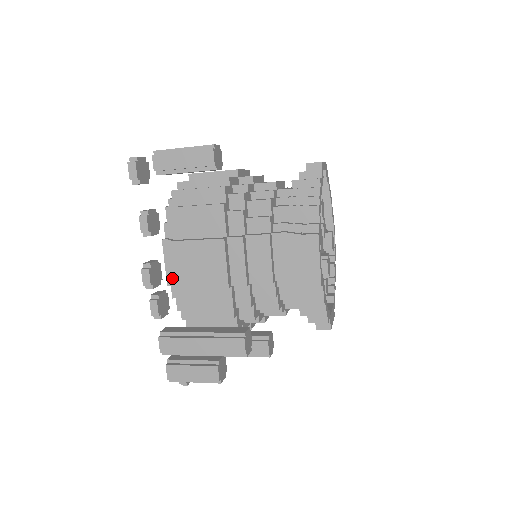
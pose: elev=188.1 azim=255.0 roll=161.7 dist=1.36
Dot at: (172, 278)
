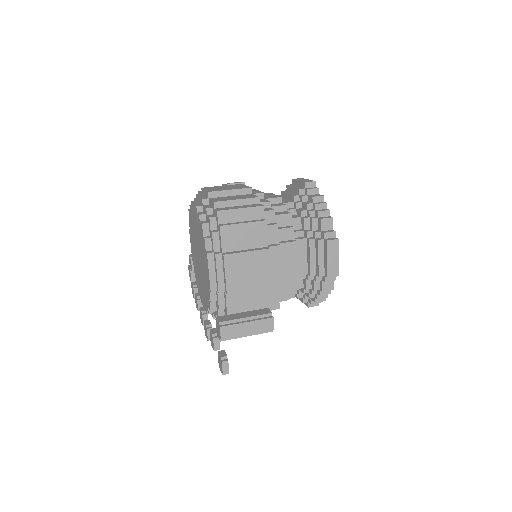
Dot at: occluded
